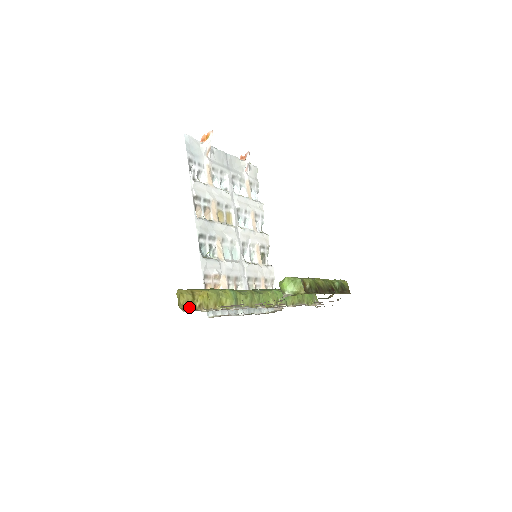
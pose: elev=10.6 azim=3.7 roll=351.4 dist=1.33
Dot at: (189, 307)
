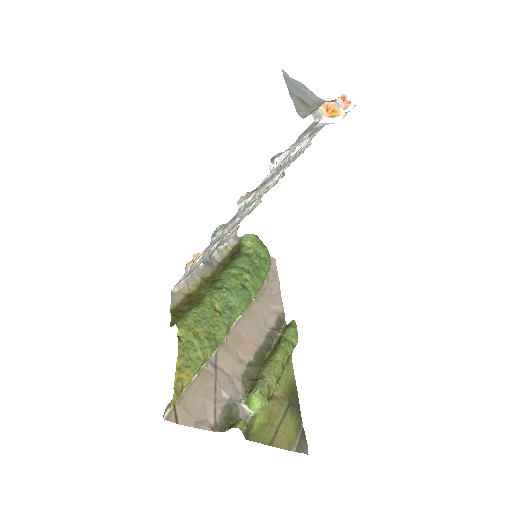
Dot at: (171, 401)
